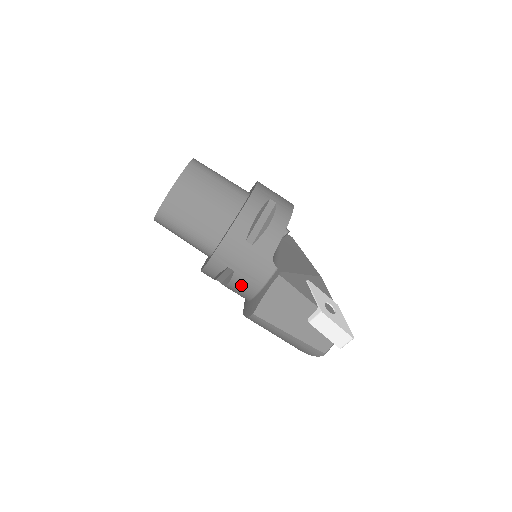
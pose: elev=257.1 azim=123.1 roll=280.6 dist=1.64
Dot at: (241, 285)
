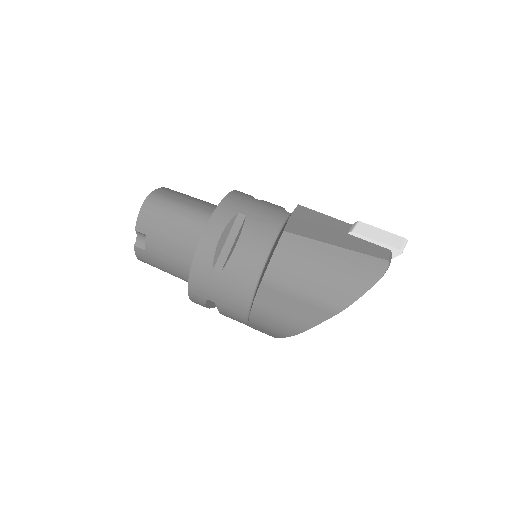
Dot at: (256, 232)
